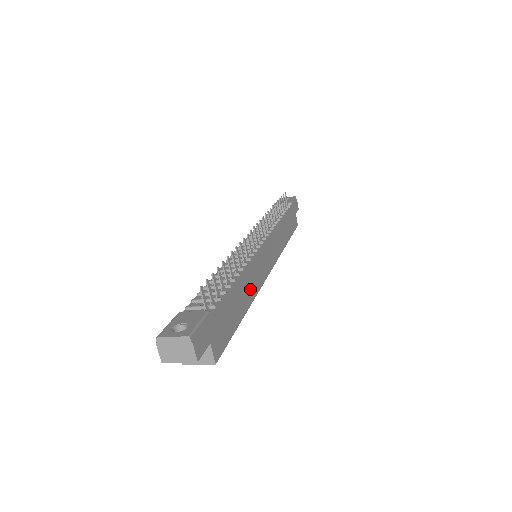
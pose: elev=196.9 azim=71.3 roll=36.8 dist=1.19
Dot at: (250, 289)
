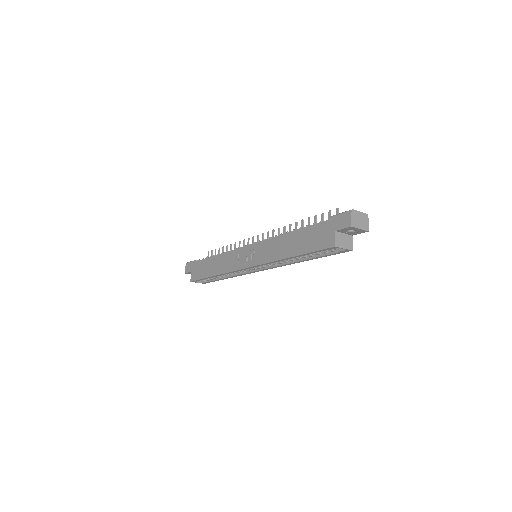
Dot at: occluded
